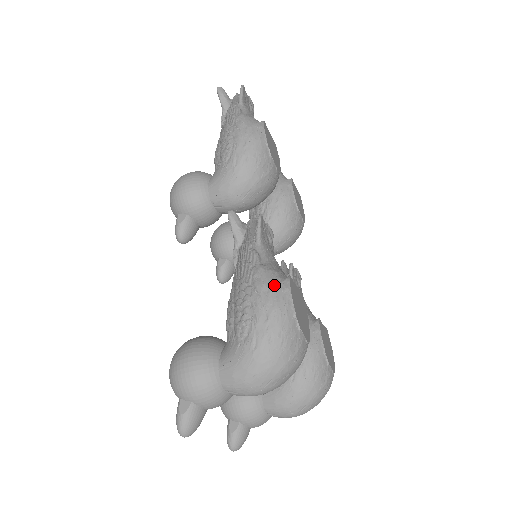
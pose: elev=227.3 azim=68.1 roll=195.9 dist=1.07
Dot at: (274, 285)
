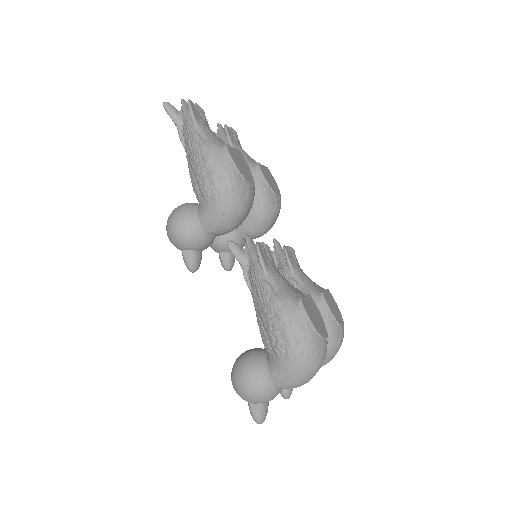
Dot at: (293, 313)
